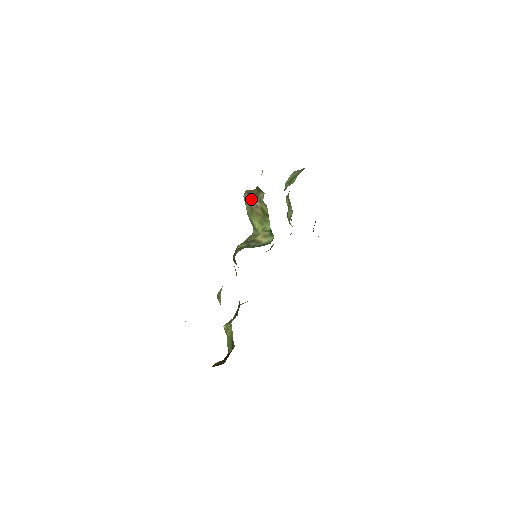
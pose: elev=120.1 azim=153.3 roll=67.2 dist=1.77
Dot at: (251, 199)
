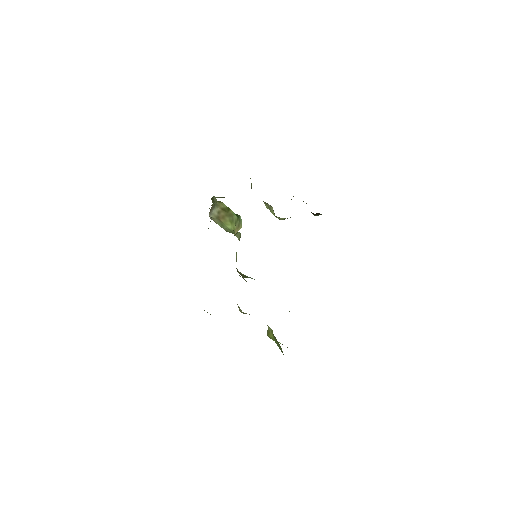
Dot at: (212, 212)
